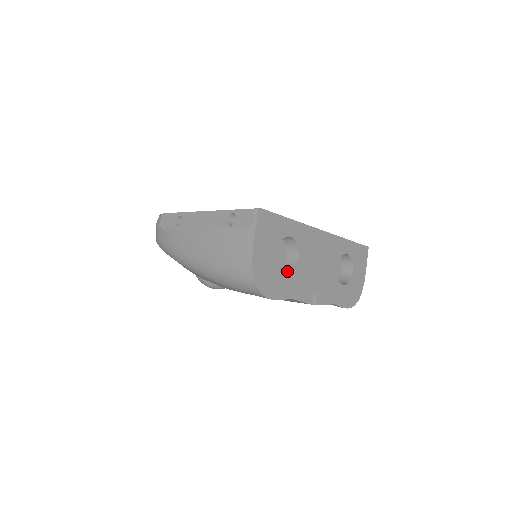
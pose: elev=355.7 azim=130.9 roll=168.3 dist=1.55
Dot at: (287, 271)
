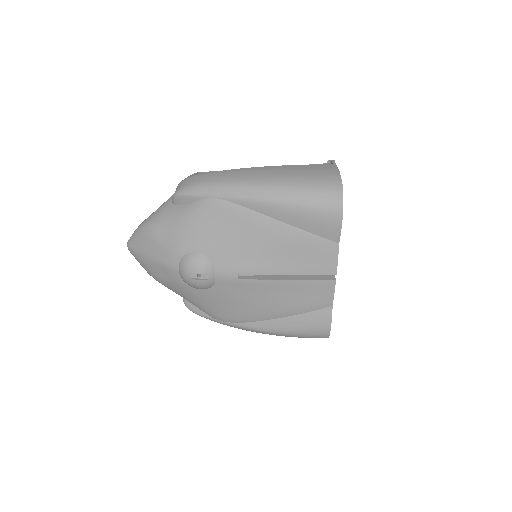
Dot at: occluded
